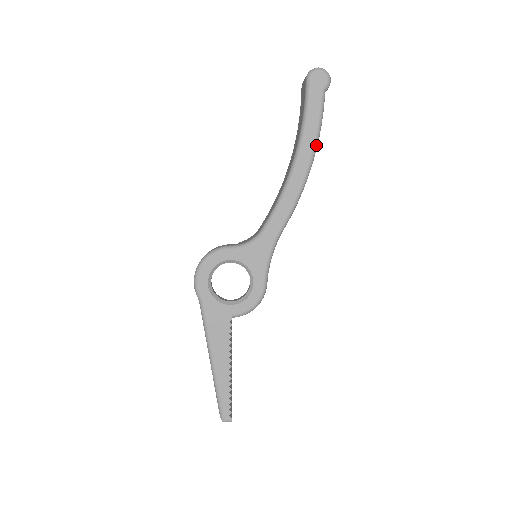
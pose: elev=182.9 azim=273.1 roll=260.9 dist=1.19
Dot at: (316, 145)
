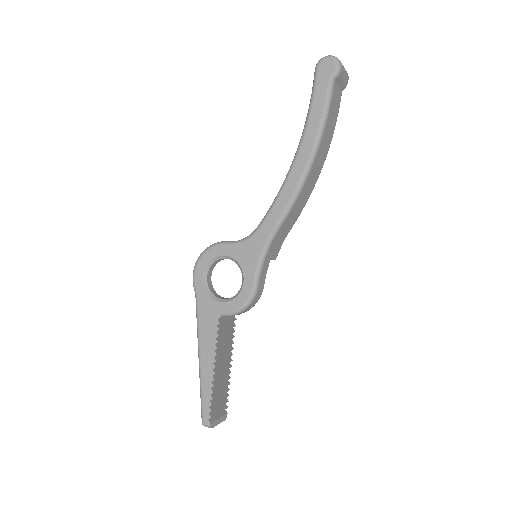
Dot at: (319, 138)
